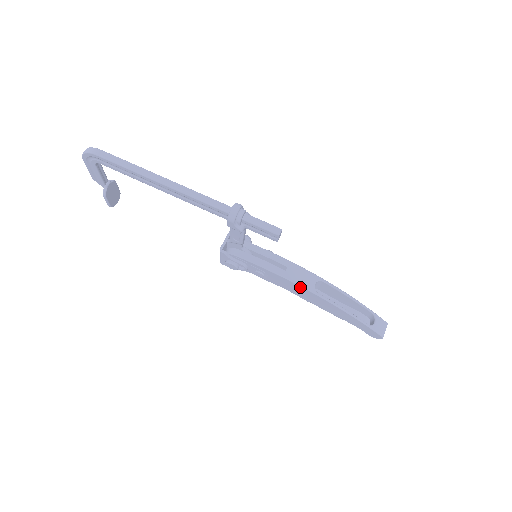
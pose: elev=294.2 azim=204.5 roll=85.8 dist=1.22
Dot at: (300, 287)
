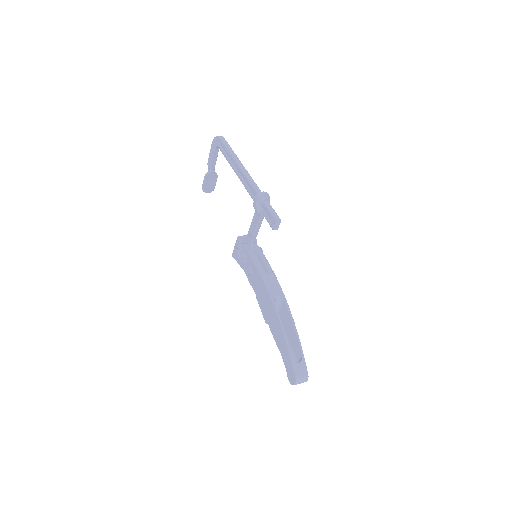
Dot at: (266, 290)
